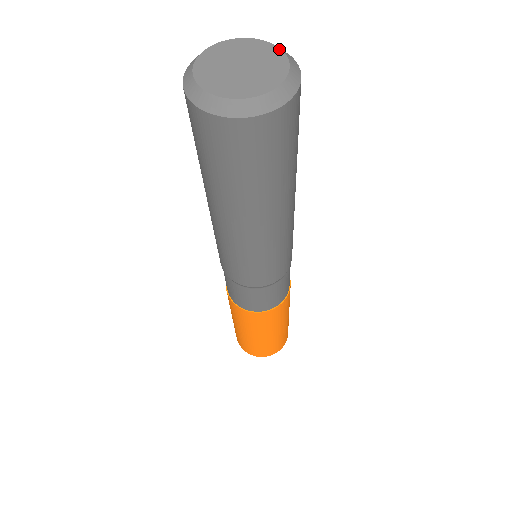
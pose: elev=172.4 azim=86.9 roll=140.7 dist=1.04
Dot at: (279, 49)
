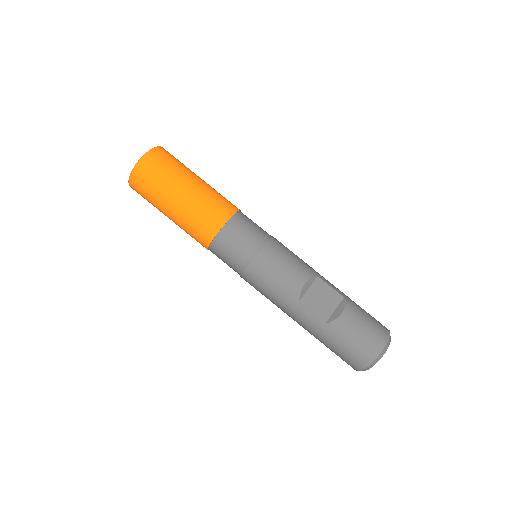
Dot at: (390, 339)
